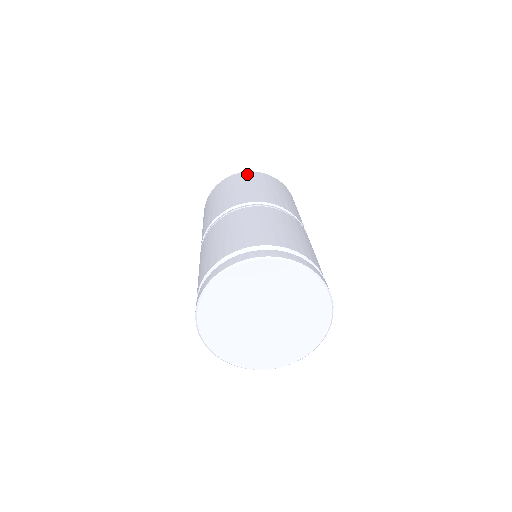
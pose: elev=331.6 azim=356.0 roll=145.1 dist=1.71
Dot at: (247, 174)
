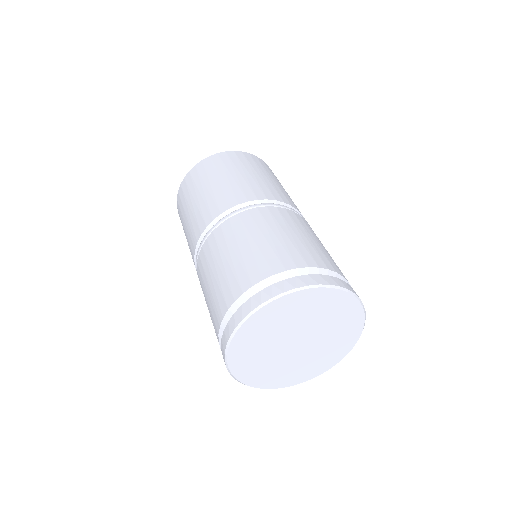
Dot at: occluded
